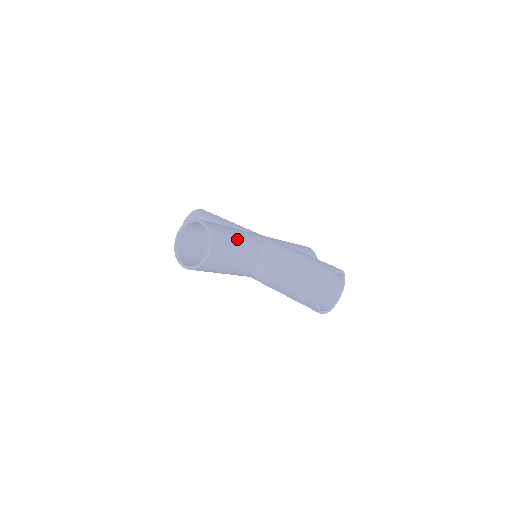
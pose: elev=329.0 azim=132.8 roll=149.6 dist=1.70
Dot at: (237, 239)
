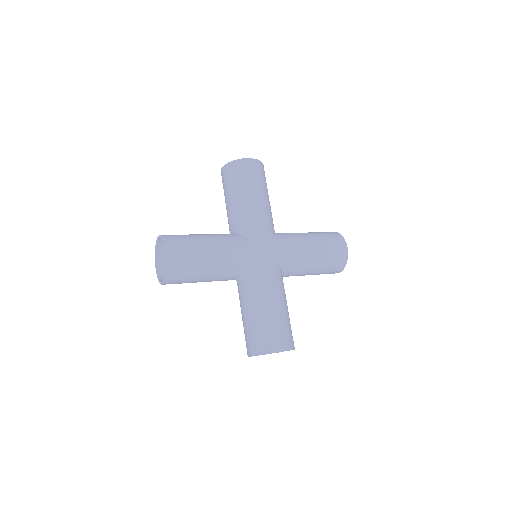
Dot at: (207, 270)
